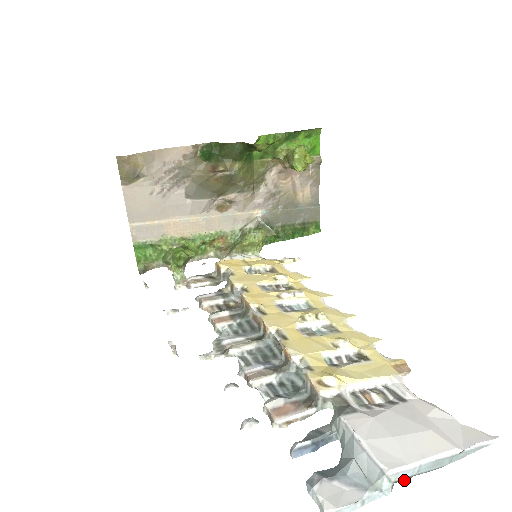
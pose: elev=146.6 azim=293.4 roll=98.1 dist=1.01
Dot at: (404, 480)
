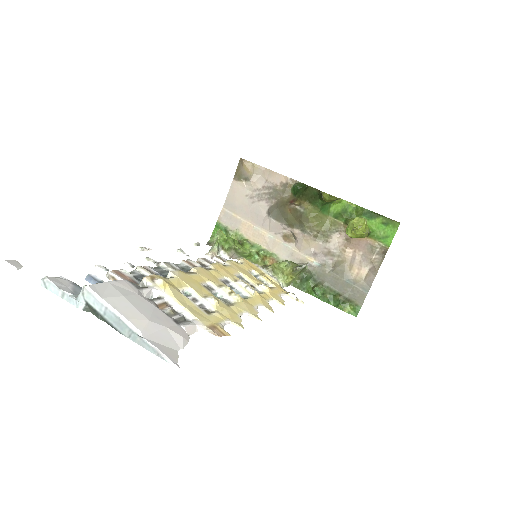
Dot at: (96, 316)
